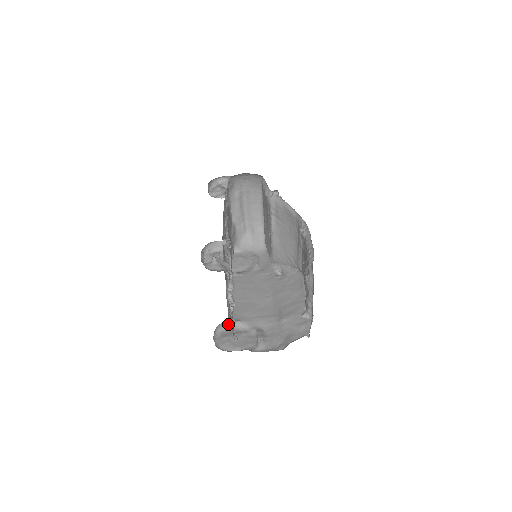
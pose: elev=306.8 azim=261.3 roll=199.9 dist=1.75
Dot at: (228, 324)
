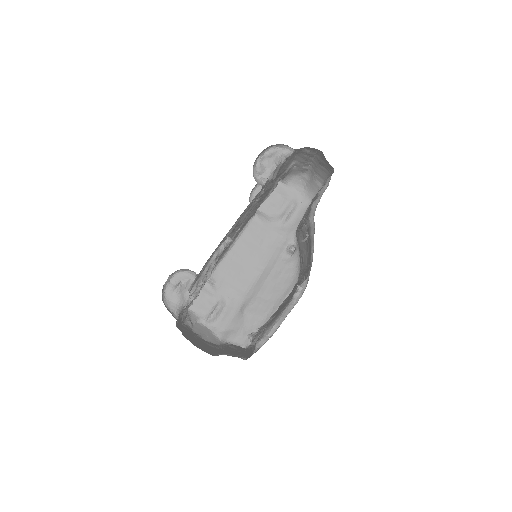
Dot at: occluded
